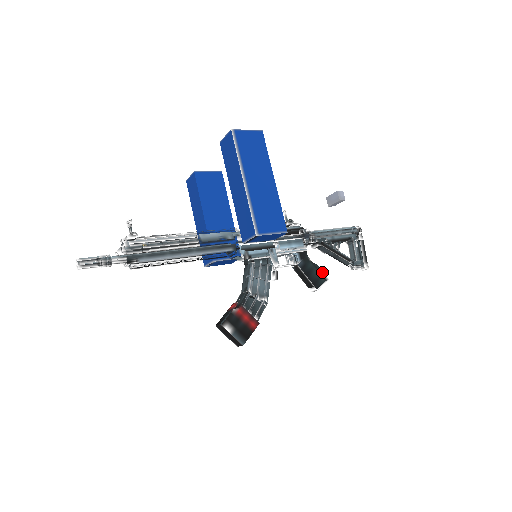
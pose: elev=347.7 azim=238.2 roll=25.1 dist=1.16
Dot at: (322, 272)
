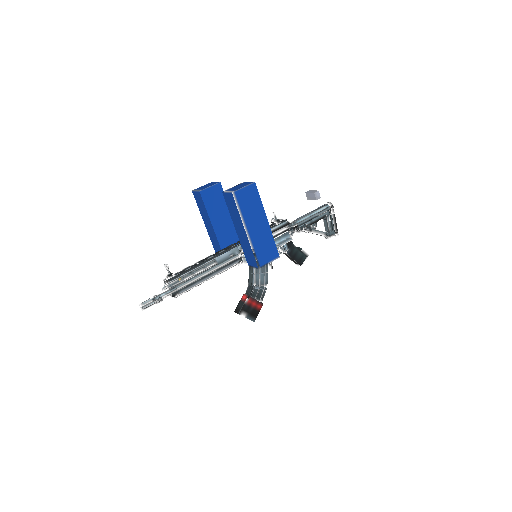
Dot at: (304, 252)
